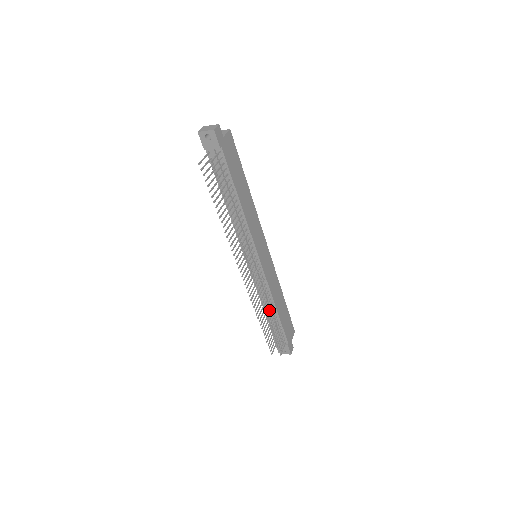
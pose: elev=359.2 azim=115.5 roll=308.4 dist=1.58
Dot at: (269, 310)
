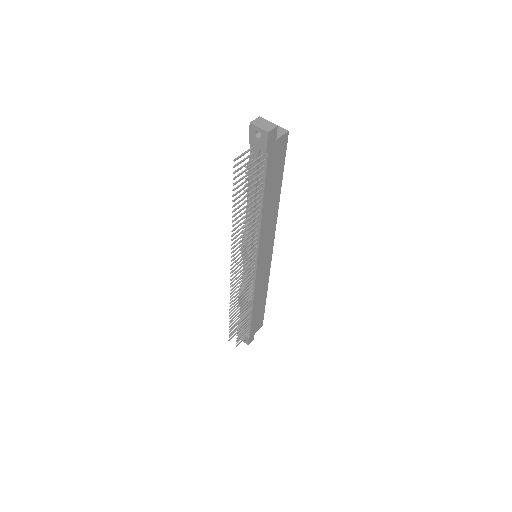
Dot at: (245, 304)
